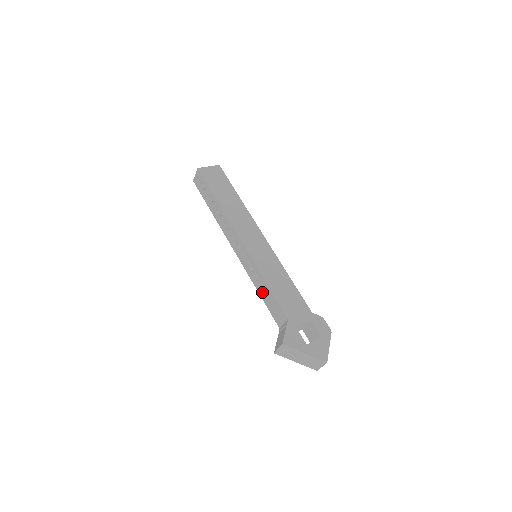
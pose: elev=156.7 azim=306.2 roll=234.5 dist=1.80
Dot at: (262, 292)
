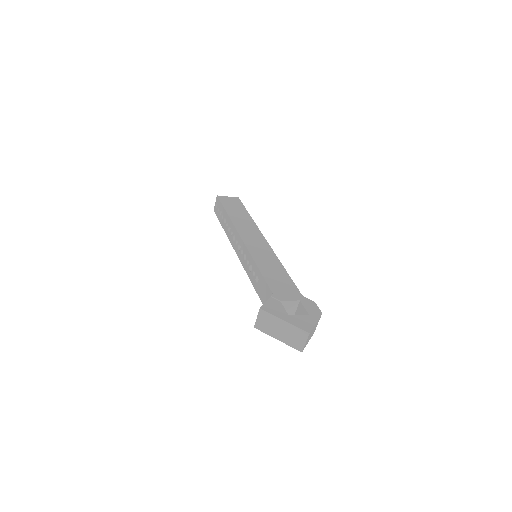
Dot at: (254, 281)
